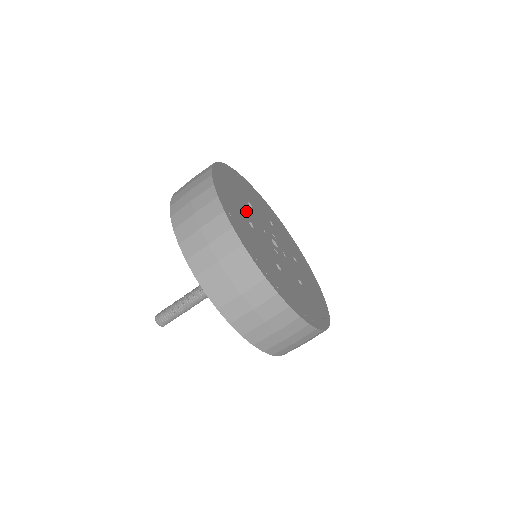
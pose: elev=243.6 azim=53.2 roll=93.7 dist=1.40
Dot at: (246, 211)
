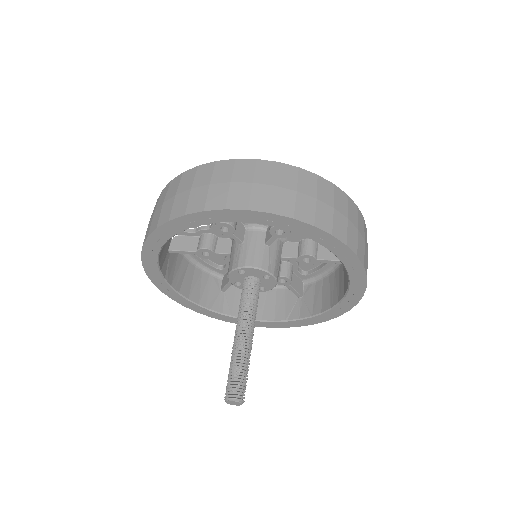
Dot at: occluded
